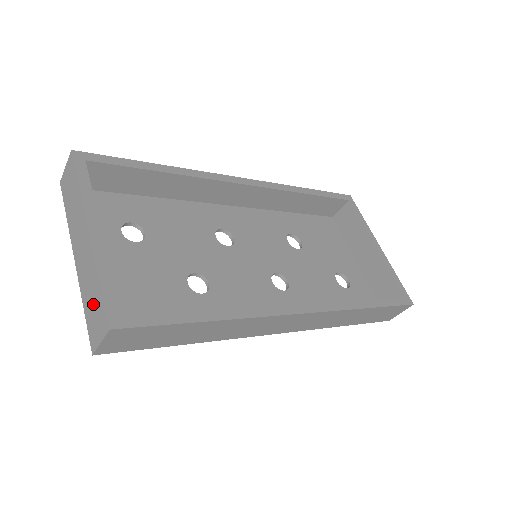
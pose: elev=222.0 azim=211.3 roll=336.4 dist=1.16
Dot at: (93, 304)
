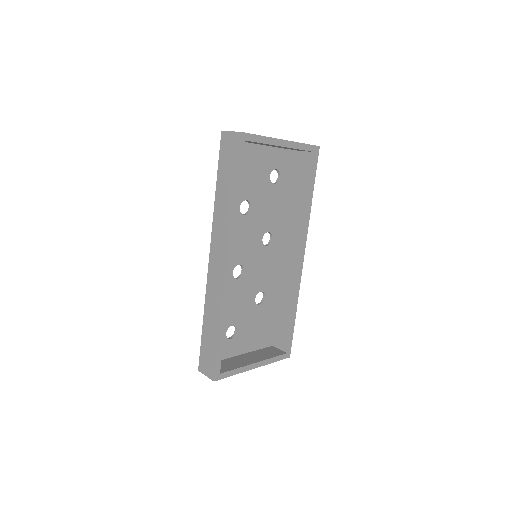
Dot at: occluded
